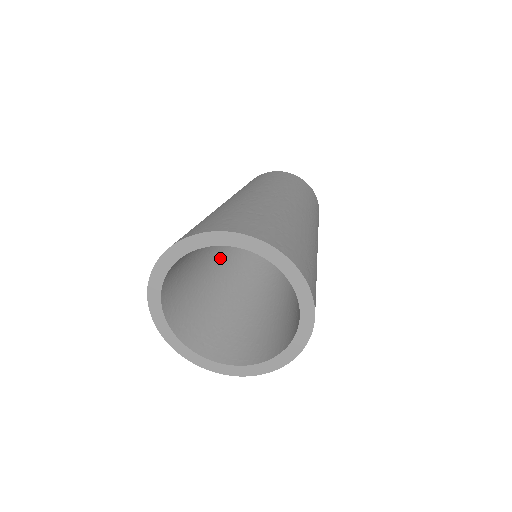
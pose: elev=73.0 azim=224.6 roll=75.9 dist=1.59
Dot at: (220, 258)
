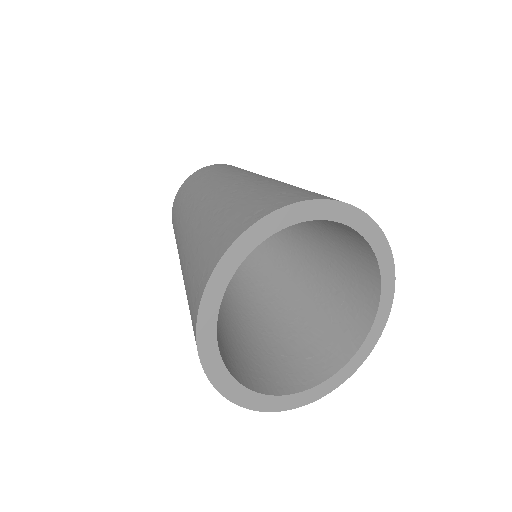
Dot at: occluded
